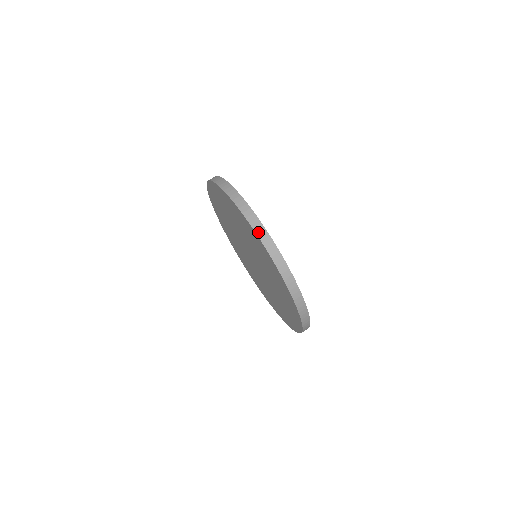
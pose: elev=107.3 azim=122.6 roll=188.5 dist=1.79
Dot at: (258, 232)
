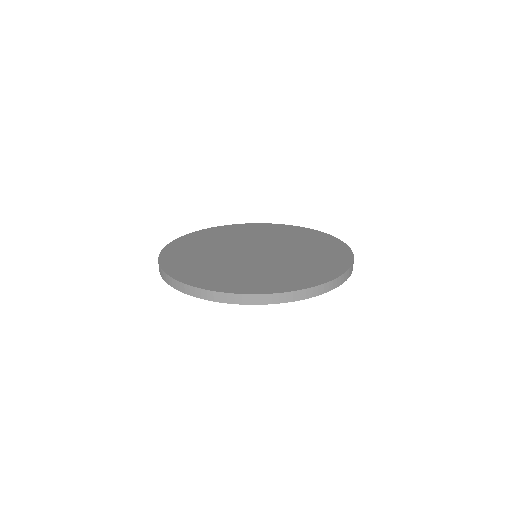
Dot at: (263, 302)
